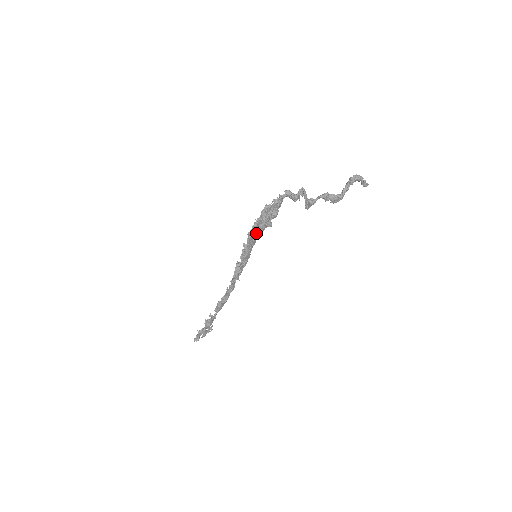
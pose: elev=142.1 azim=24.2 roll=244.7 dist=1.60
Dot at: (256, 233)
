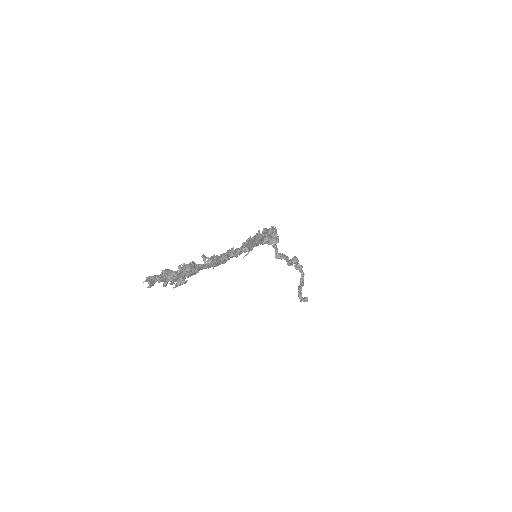
Dot at: (267, 235)
